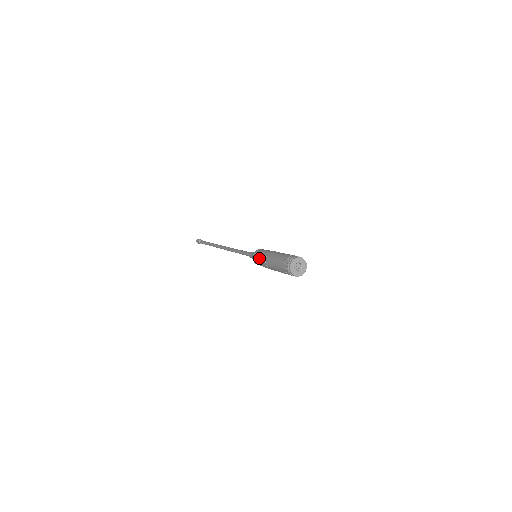
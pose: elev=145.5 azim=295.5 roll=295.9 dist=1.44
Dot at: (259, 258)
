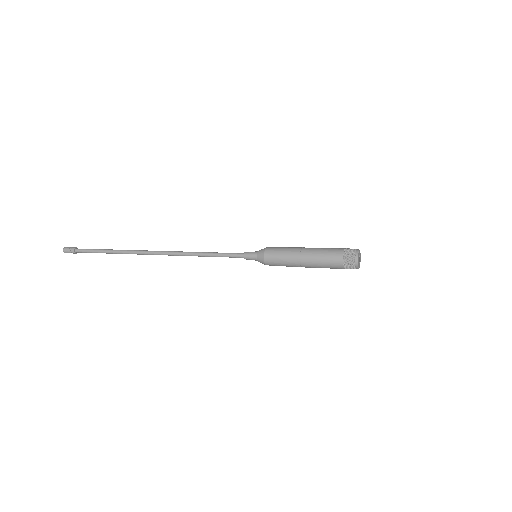
Dot at: (283, 263)
